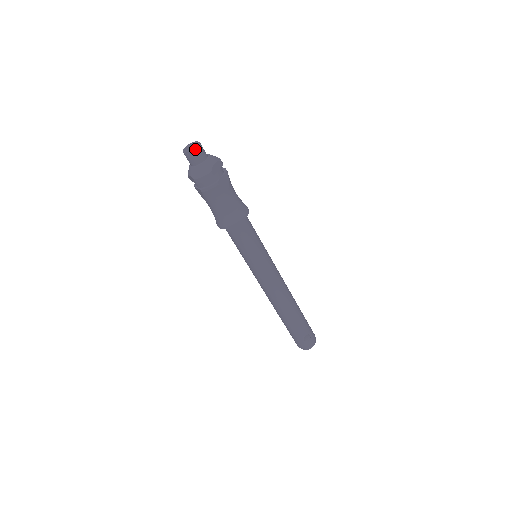
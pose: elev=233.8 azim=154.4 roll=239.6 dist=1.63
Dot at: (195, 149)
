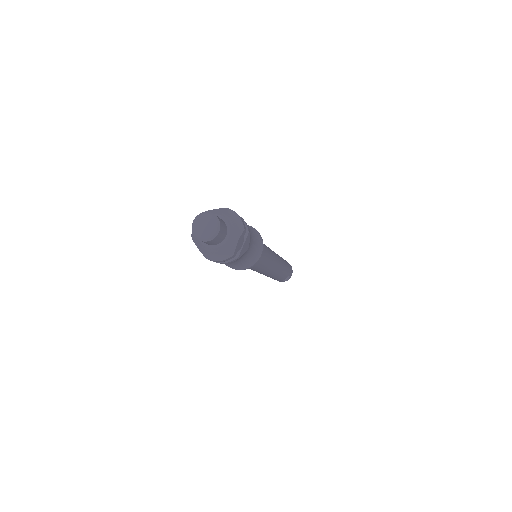
Dot at: (214, 238)
